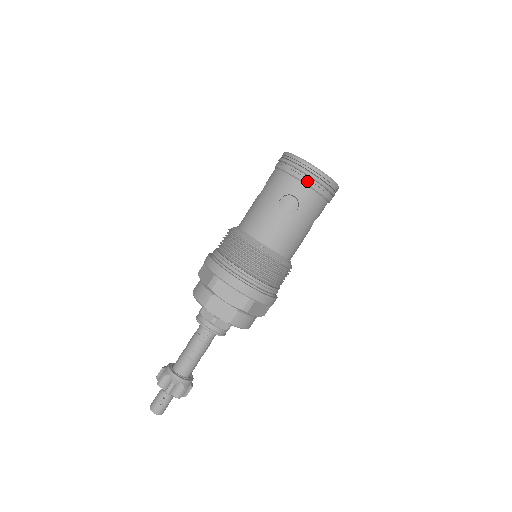
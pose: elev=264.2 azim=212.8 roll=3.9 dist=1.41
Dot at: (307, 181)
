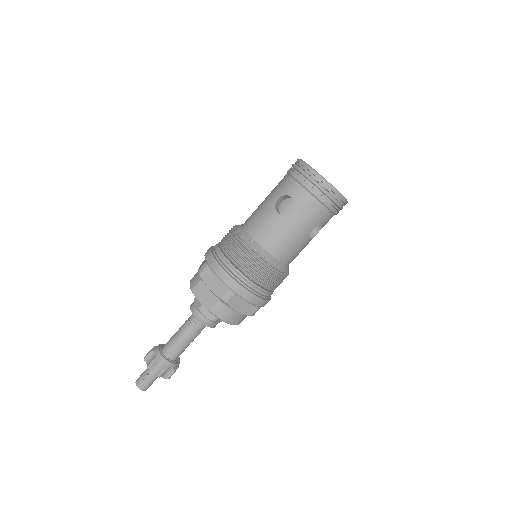
Dot at: (305, 184)
